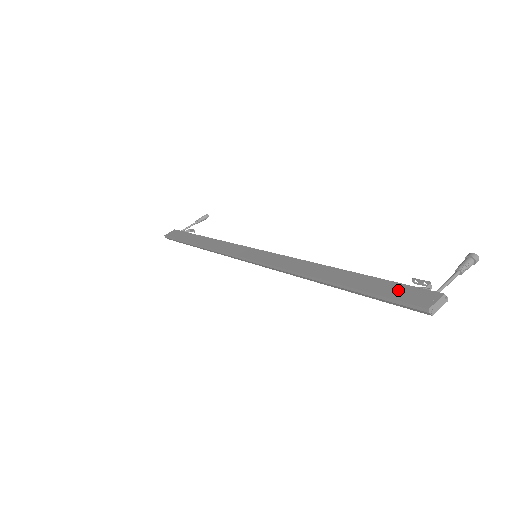
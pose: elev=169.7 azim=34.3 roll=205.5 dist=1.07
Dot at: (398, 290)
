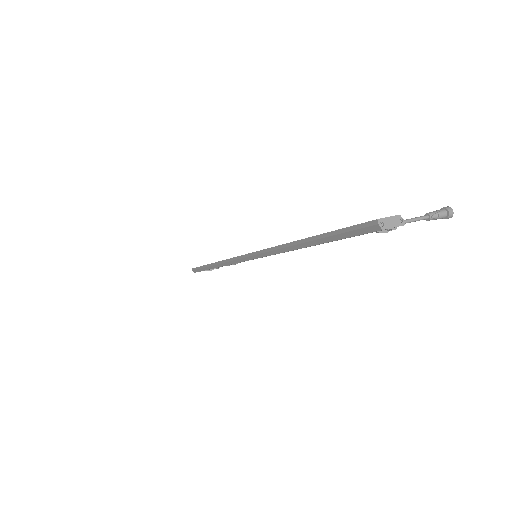
Dot at: occluded
